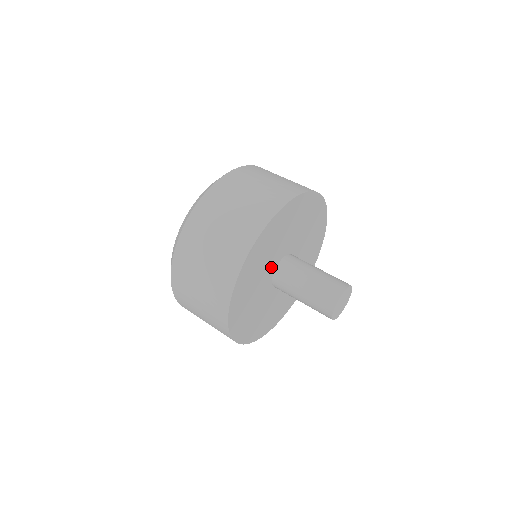
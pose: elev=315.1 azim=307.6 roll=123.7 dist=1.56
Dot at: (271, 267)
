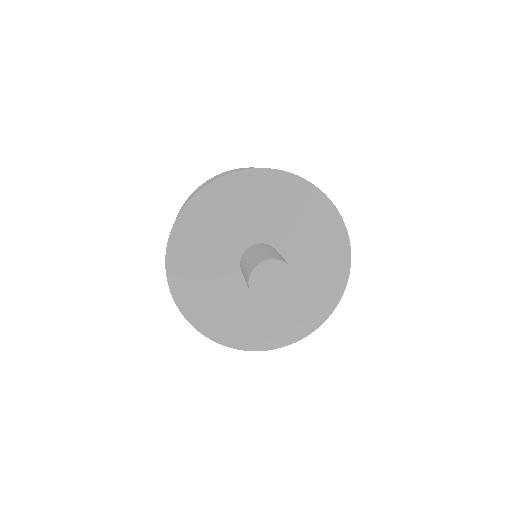
Dot at: (262, 232)
